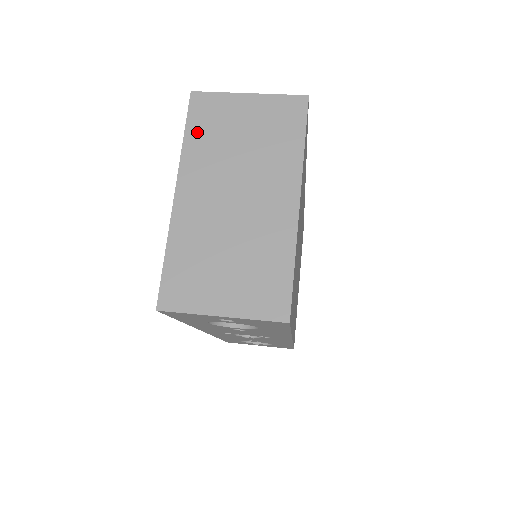
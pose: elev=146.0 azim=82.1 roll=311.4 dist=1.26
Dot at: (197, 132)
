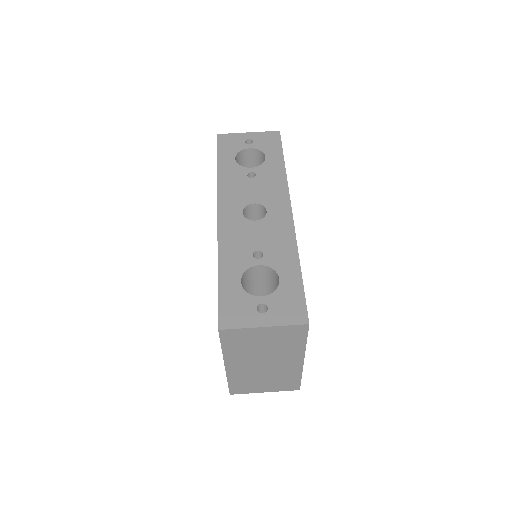
Dot at: (230, 346)
